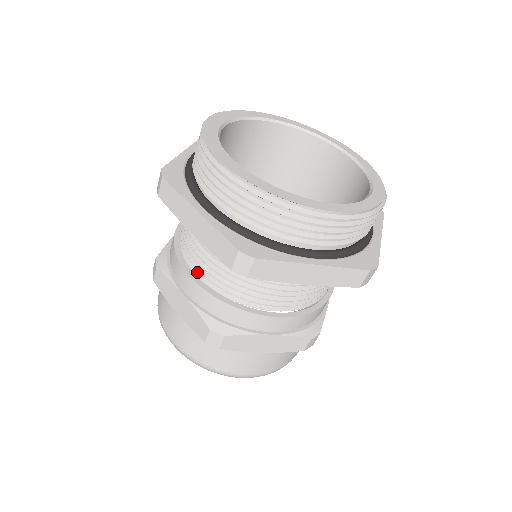
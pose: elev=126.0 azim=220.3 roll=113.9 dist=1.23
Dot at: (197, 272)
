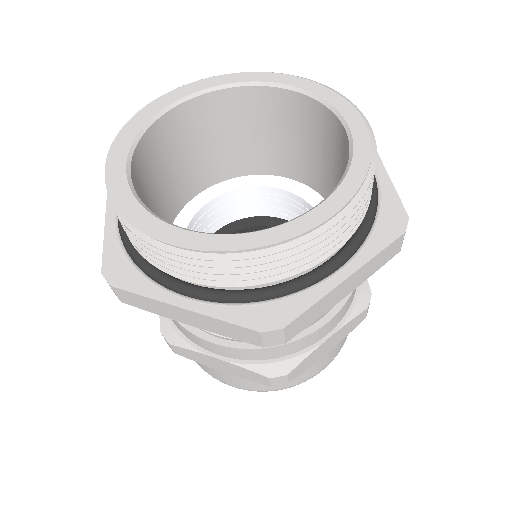
Dot at: occluded
